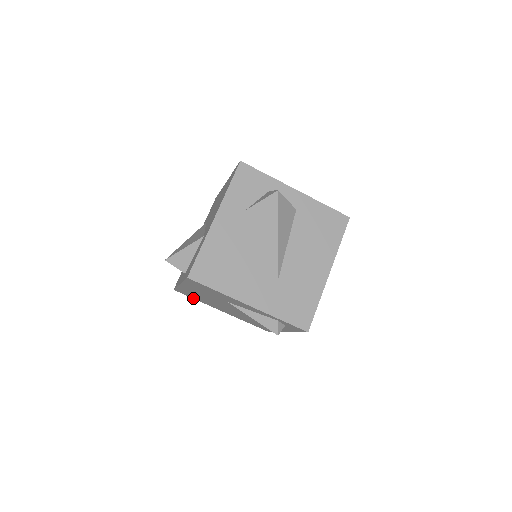
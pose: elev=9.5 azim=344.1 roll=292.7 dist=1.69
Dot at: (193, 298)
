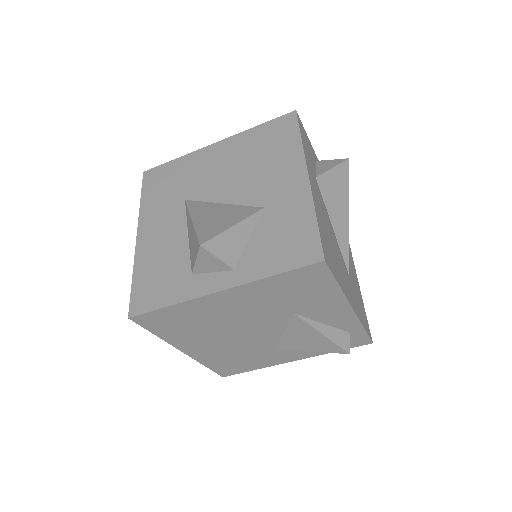
Dot at: (154, 332)
